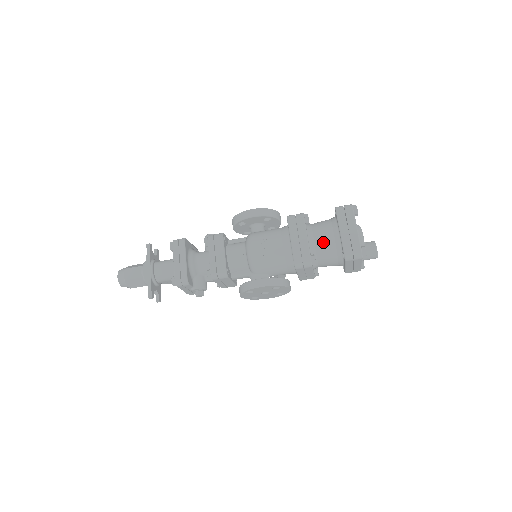
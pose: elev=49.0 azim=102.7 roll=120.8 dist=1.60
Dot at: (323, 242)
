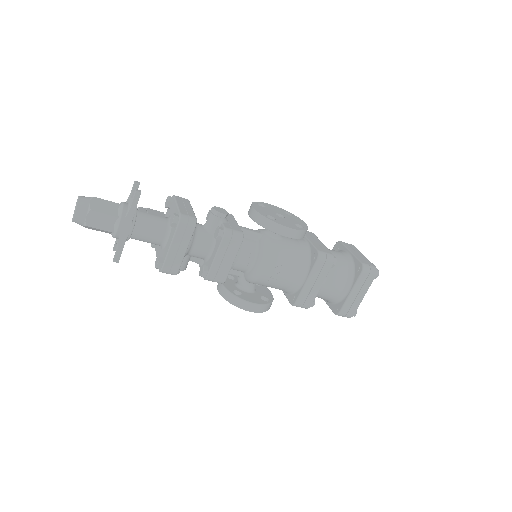
Dot at: (330, 290)
